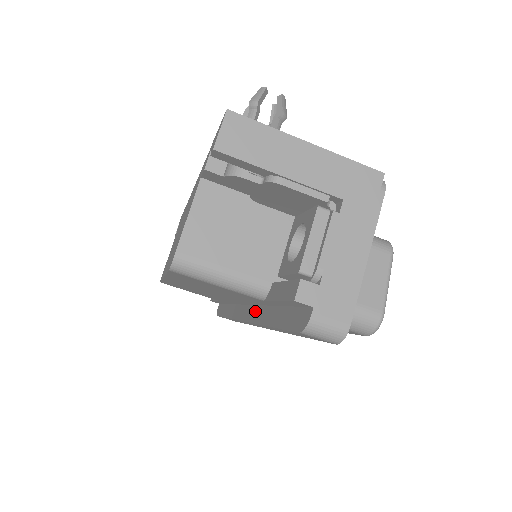
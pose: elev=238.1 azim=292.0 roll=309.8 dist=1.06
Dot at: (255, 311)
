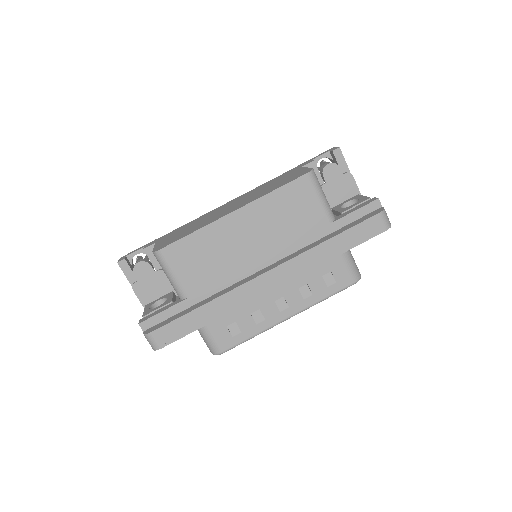
Dot at: (291, 256)
